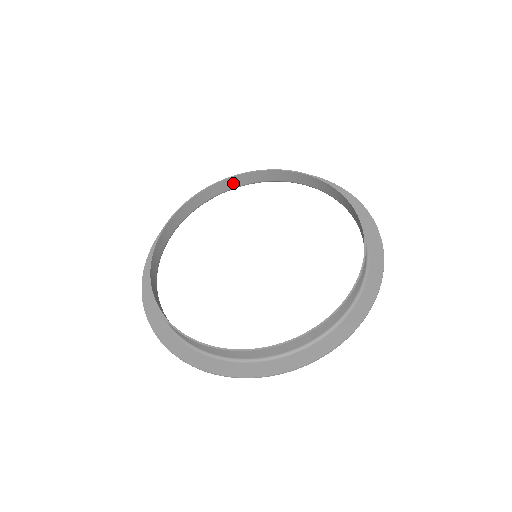
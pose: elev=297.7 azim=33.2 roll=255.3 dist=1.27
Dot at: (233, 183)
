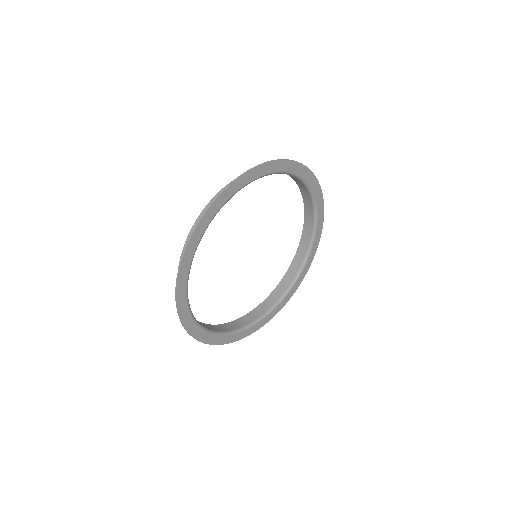
Dot at: (273, 299)
